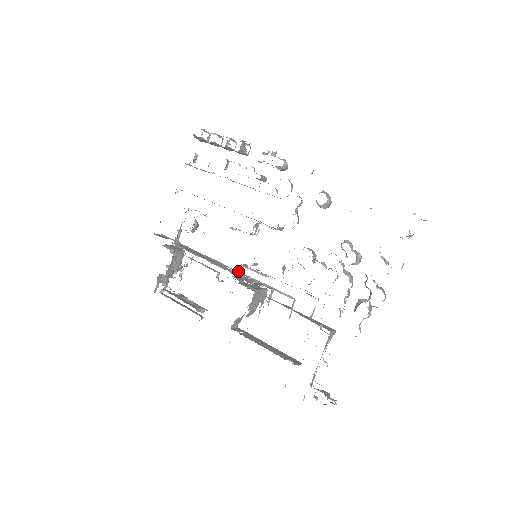
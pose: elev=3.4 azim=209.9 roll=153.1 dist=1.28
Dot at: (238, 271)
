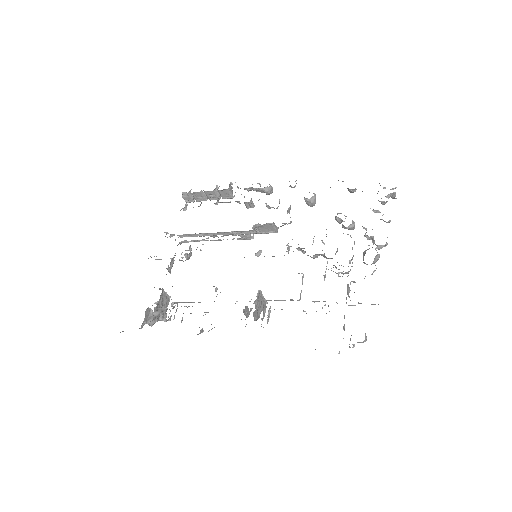
Dot at: occluded
